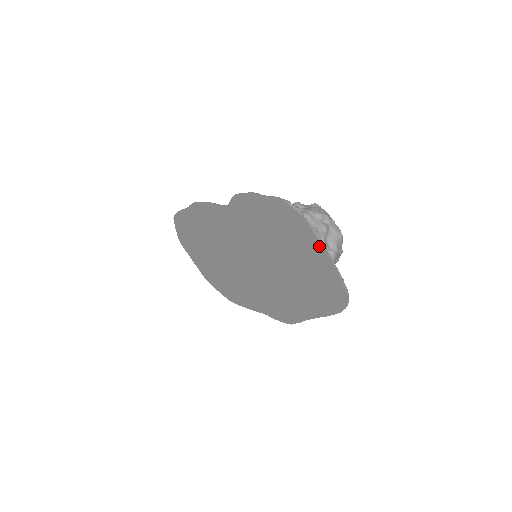
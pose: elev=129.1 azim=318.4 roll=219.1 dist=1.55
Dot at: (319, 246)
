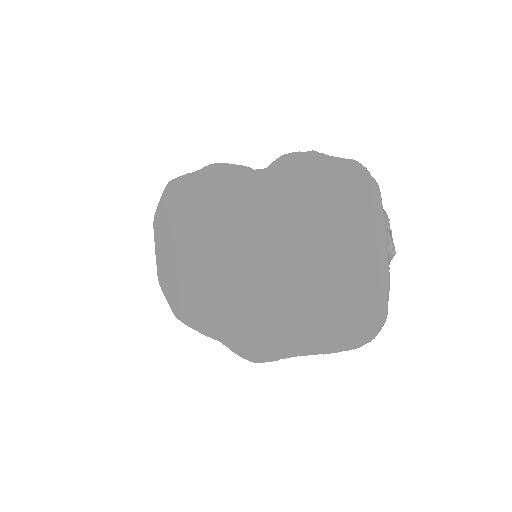
Dot at: (381, 237)
